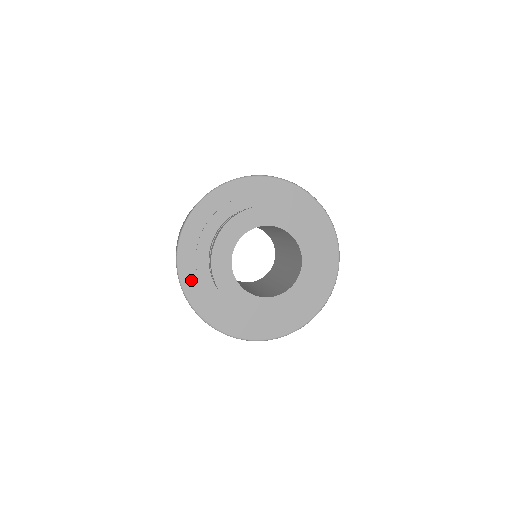
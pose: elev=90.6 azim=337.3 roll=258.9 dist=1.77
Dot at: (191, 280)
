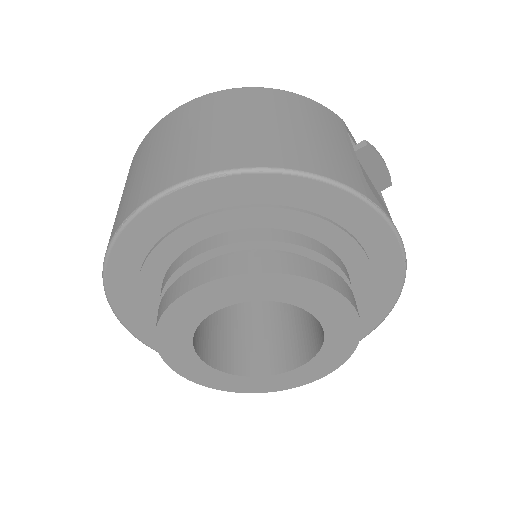
Dot at: (125, 273)
